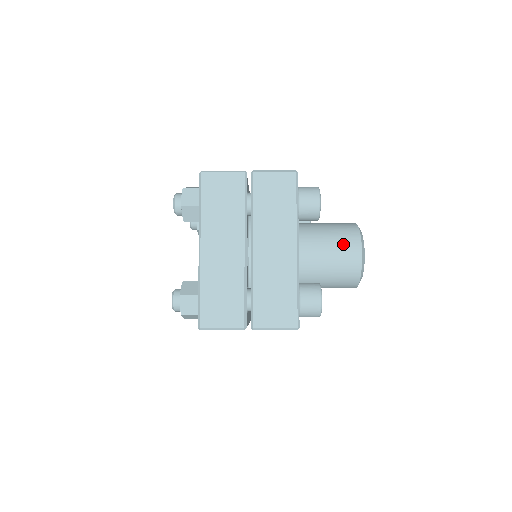
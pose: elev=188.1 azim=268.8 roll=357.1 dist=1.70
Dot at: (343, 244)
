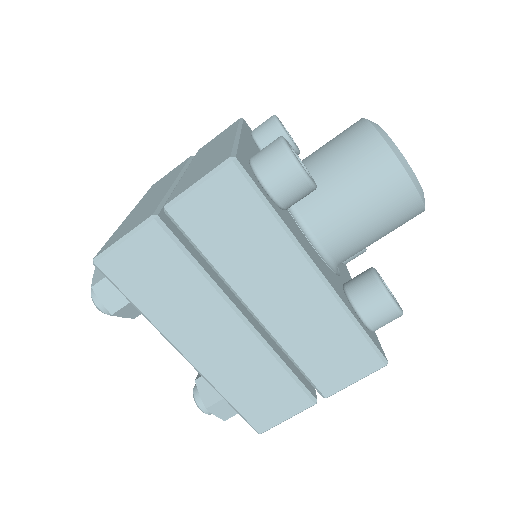
Dot at: occluded
